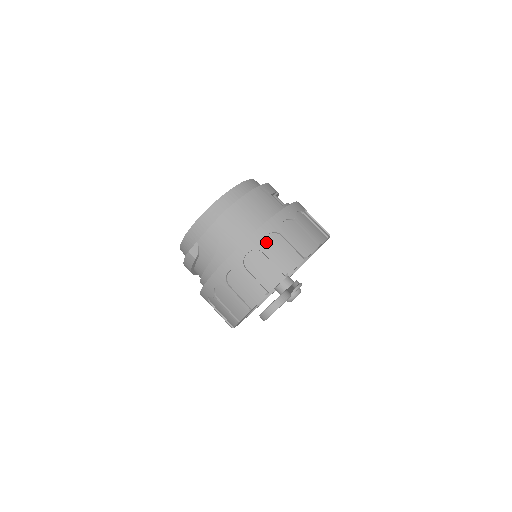
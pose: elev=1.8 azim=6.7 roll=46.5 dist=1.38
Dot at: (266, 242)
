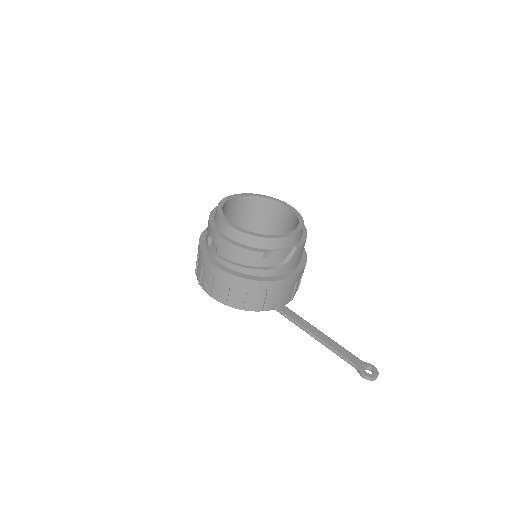
Dot at: (300, 276)
